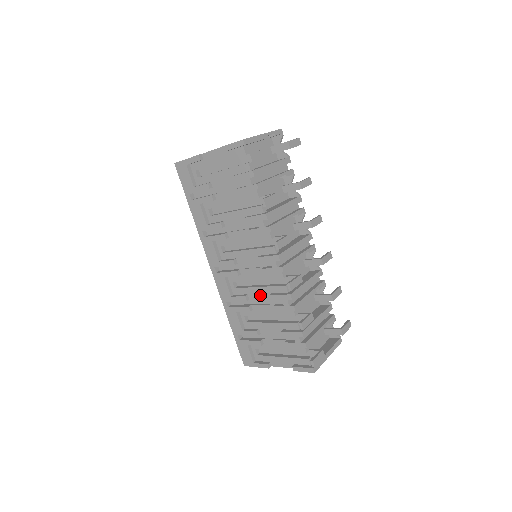
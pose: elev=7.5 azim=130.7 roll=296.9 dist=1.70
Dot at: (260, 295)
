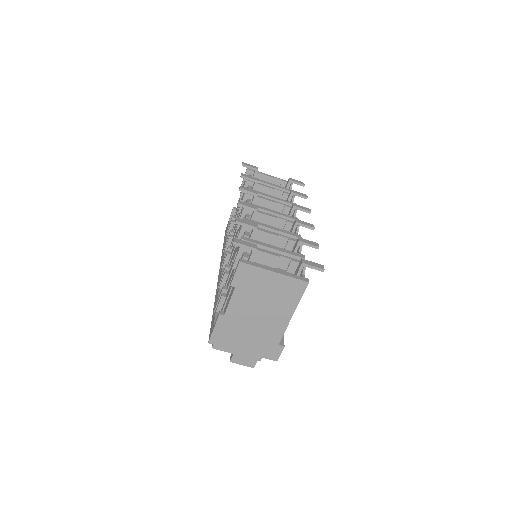
Dot at: (234, 253)
